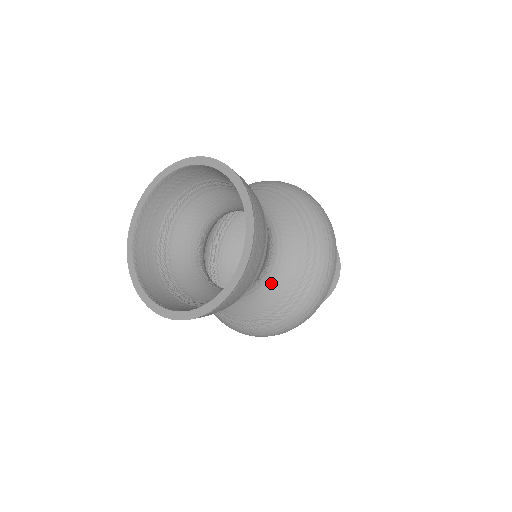
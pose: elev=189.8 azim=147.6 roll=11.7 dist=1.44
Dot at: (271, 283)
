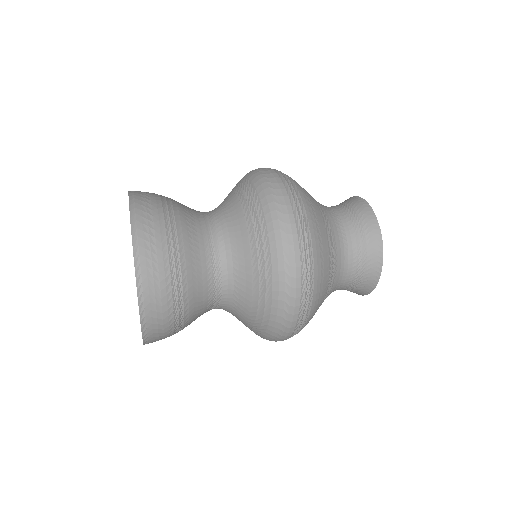
Dot at: (232, 308)
